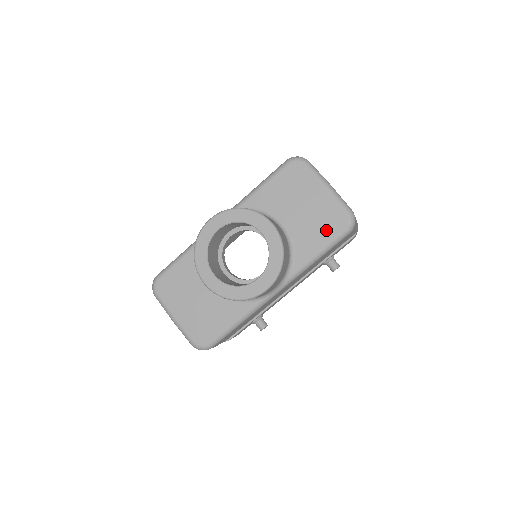
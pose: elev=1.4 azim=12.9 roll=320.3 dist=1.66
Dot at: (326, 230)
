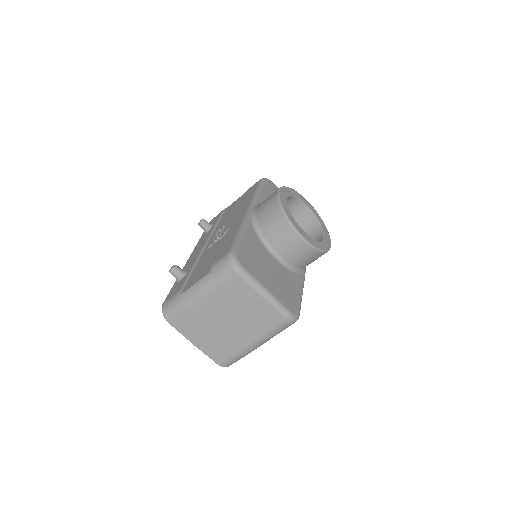
Dot at: occluded
